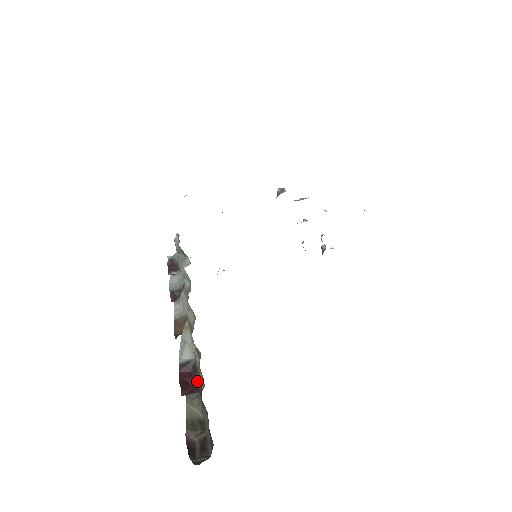
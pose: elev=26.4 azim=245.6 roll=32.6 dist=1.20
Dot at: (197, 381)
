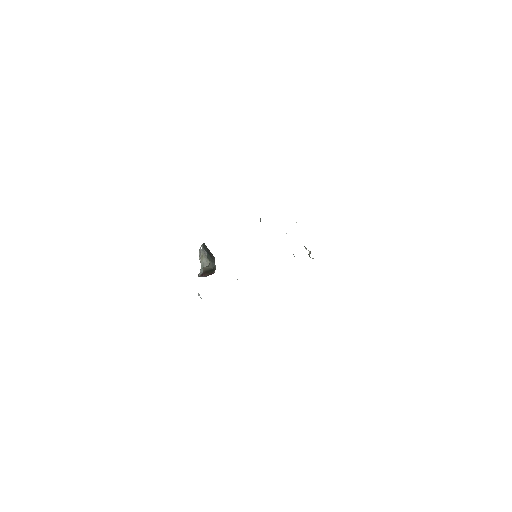
Dot at: occluded
